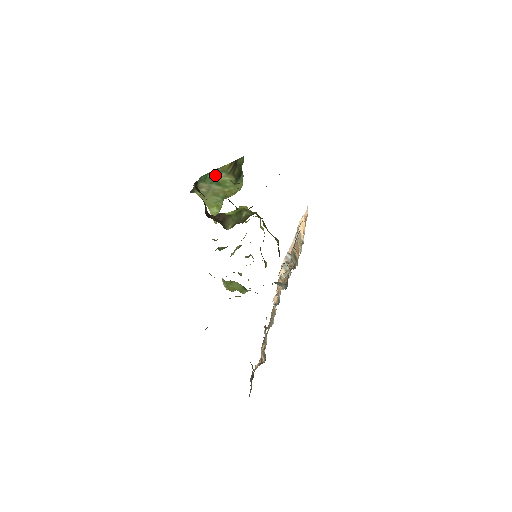
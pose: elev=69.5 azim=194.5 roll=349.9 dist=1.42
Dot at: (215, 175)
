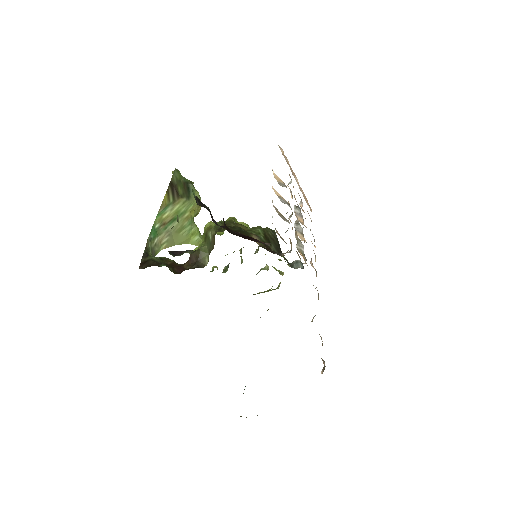
Dot at: (162, 218)
